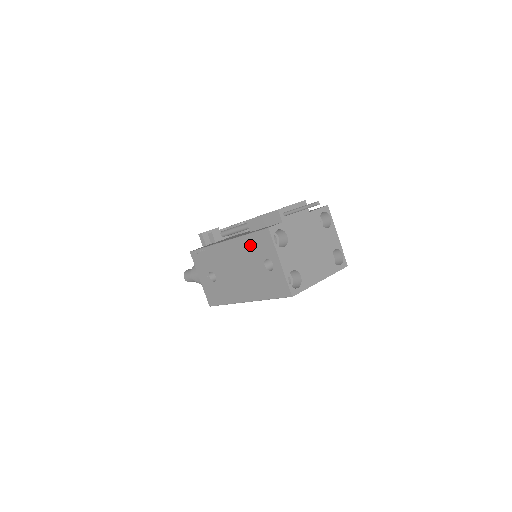
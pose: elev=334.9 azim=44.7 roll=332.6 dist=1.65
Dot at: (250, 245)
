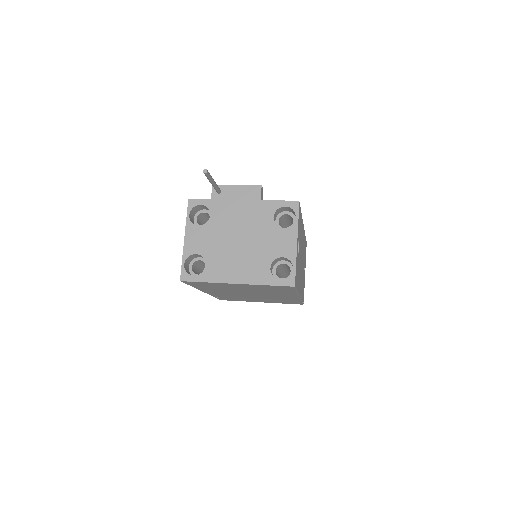
Dot at: occluded
